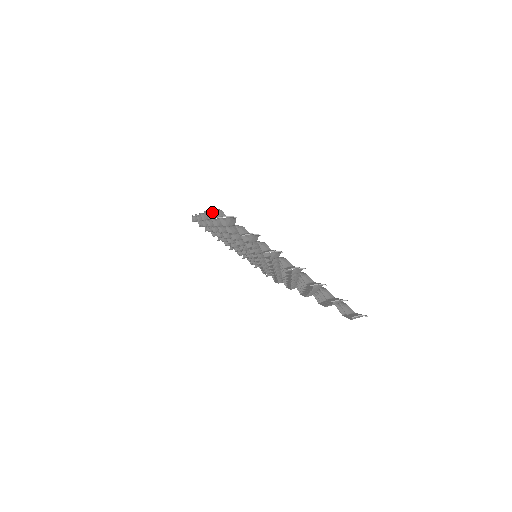
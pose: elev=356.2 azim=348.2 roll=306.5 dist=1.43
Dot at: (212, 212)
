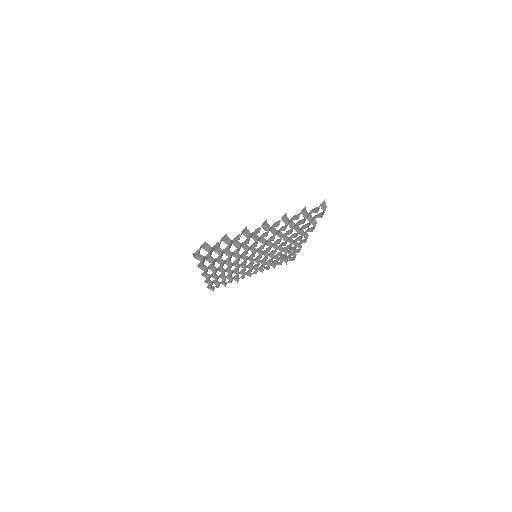
Dot at: (197, 258)
